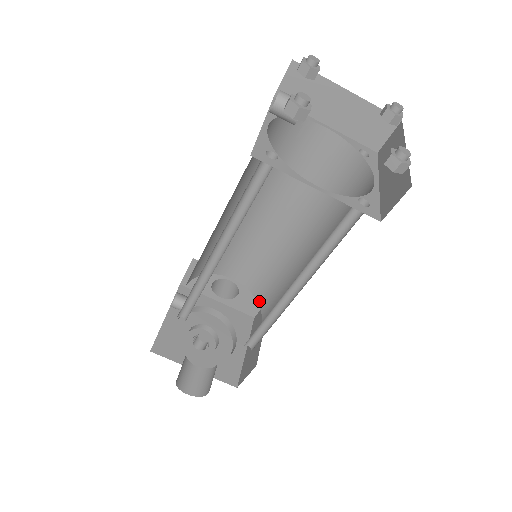
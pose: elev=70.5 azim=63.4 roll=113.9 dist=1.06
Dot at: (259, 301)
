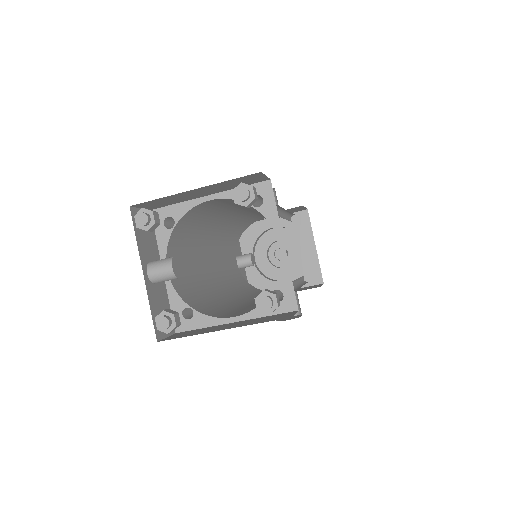
Dot at: occluded
